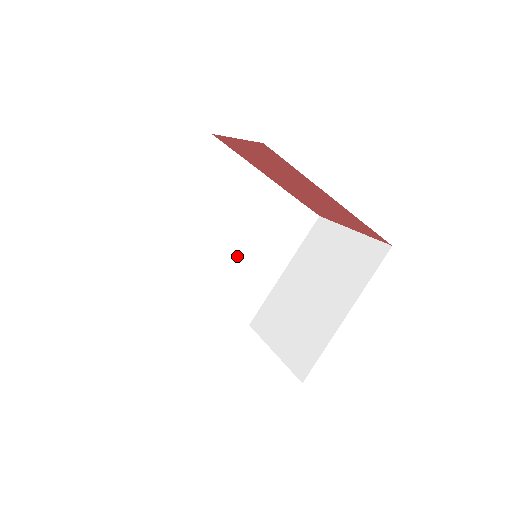
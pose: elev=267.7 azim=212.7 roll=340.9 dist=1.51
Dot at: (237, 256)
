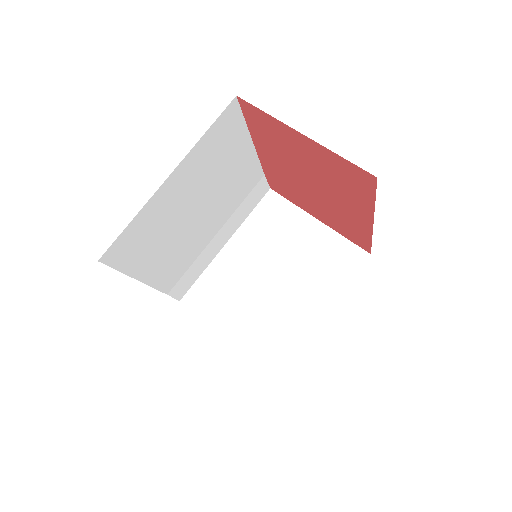
Dot at: (198, 234)
